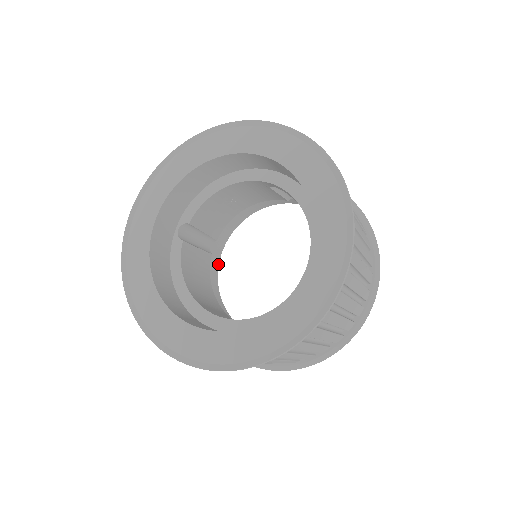
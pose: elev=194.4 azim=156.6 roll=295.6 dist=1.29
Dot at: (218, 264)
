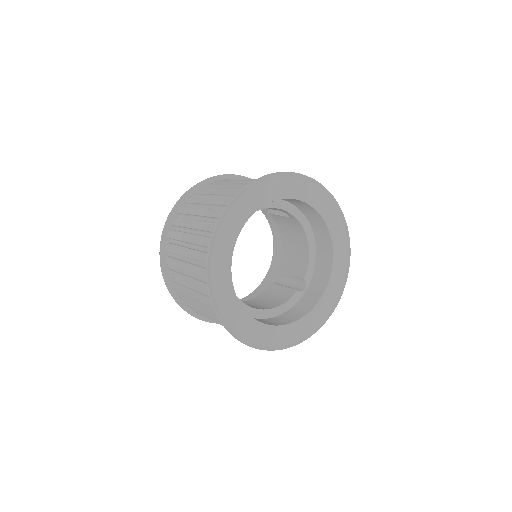
Dot at: occluded
